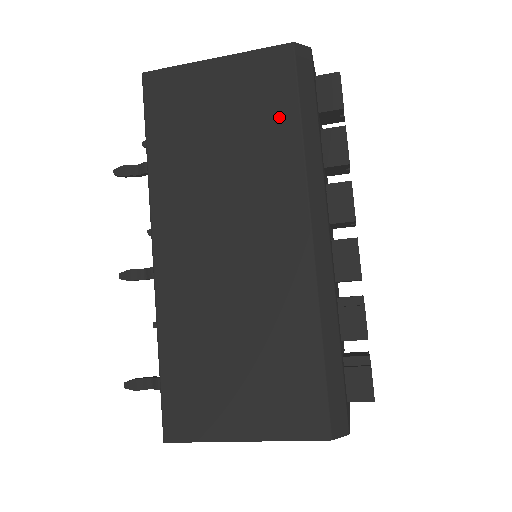
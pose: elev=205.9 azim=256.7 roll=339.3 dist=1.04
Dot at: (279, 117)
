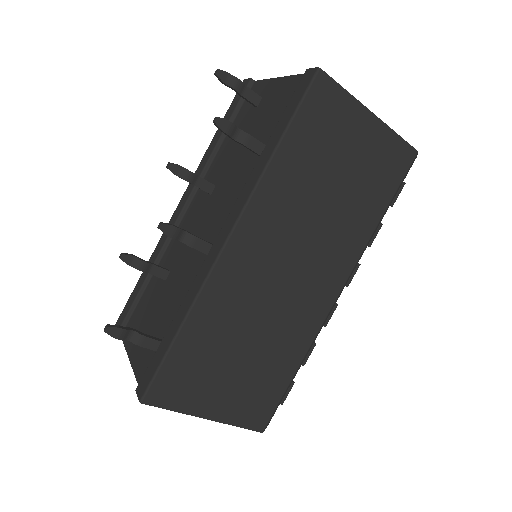
Dot at: (376, 200)
